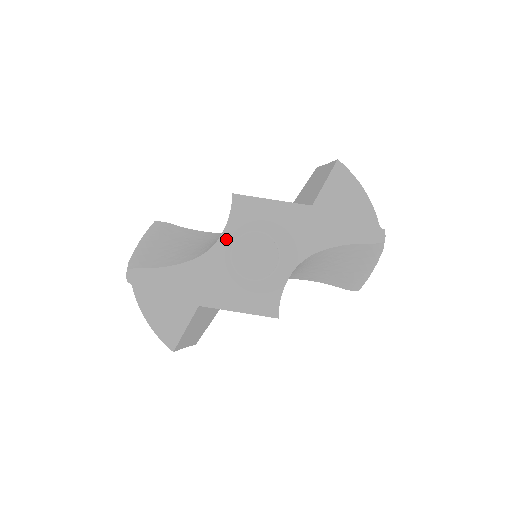
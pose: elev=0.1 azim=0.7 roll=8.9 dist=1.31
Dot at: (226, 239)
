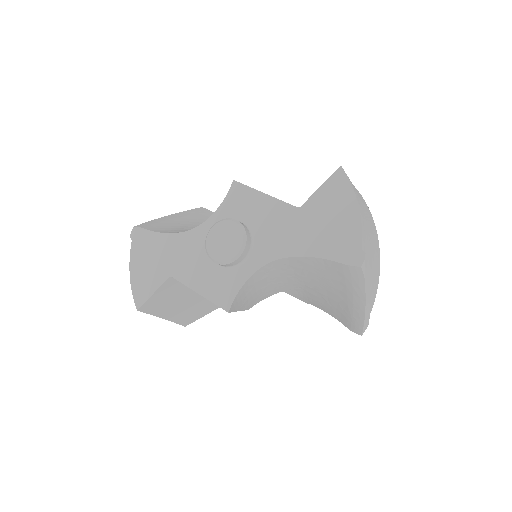
Dot at: (213, 221)
